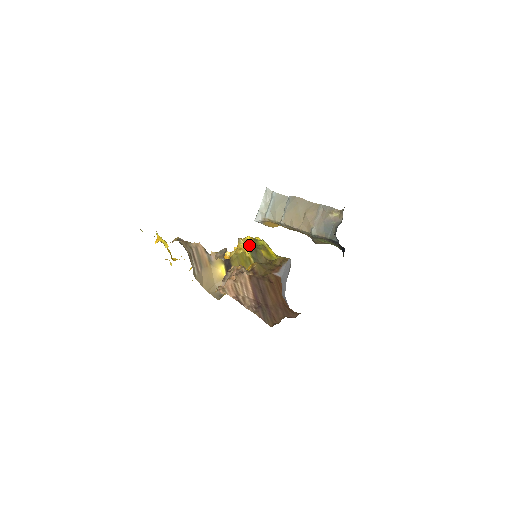
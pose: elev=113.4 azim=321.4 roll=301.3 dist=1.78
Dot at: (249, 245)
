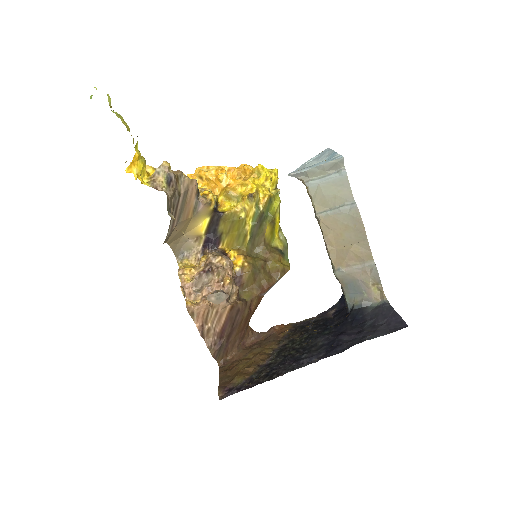
Dot at: (258, 212)
